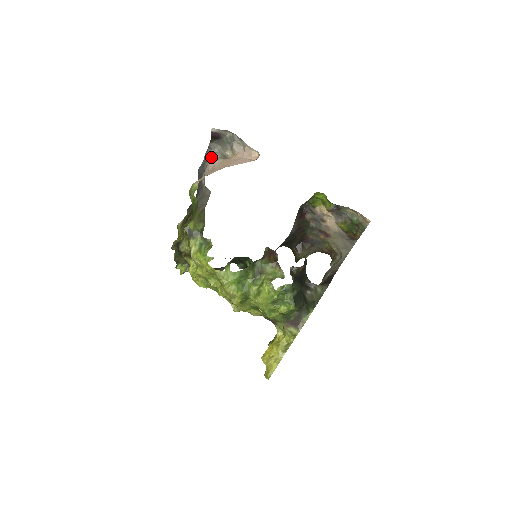
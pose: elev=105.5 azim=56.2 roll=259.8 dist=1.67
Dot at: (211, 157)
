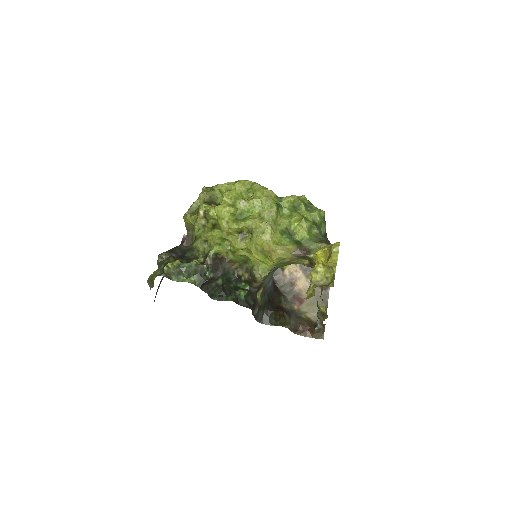
Dot at: occluded
